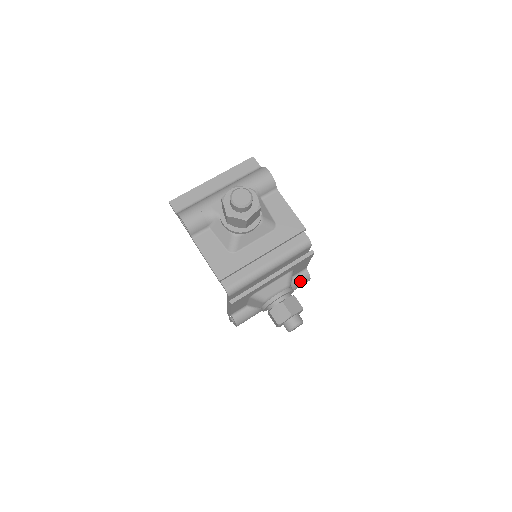
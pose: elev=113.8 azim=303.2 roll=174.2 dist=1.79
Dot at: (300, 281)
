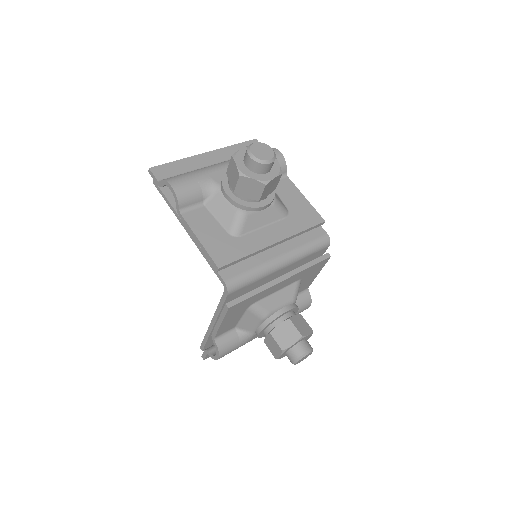
Dot at: (300, 304)
